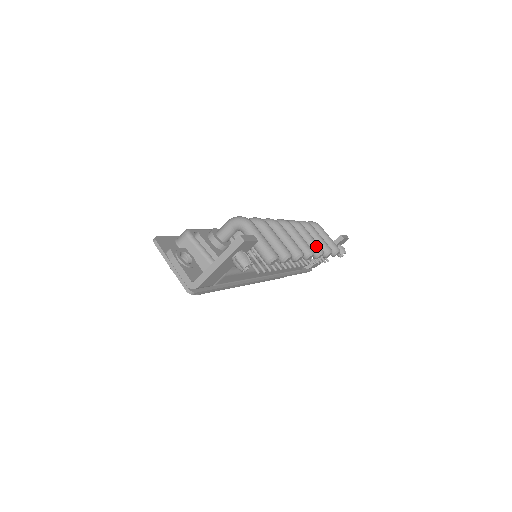
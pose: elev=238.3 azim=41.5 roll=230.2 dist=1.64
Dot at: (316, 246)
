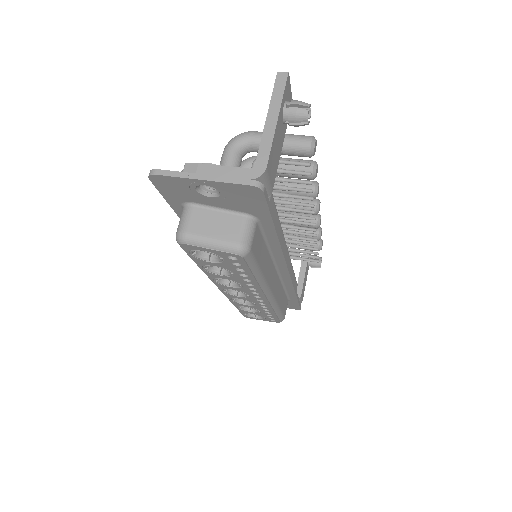
Dot at: occluded
